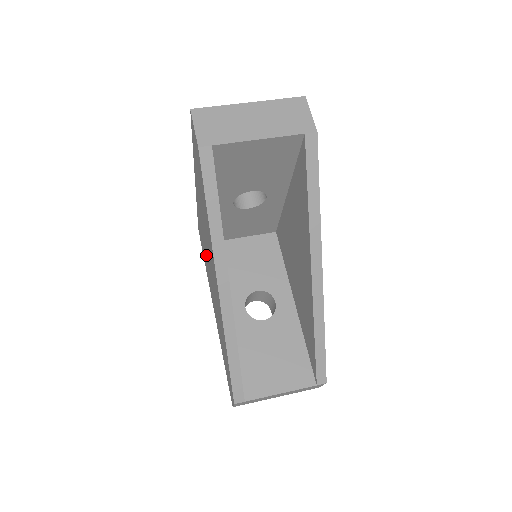
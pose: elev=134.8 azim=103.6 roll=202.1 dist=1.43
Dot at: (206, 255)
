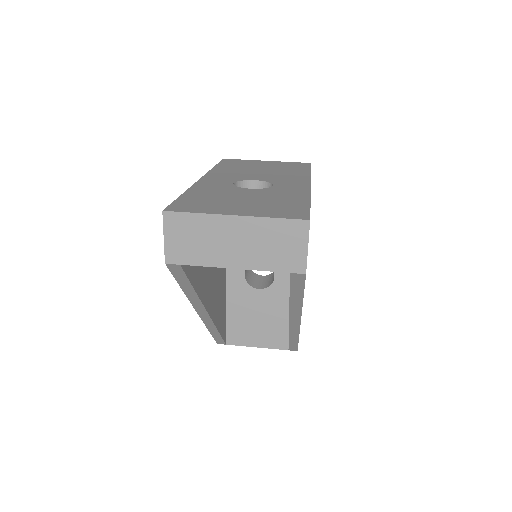
Dot at: occluded
